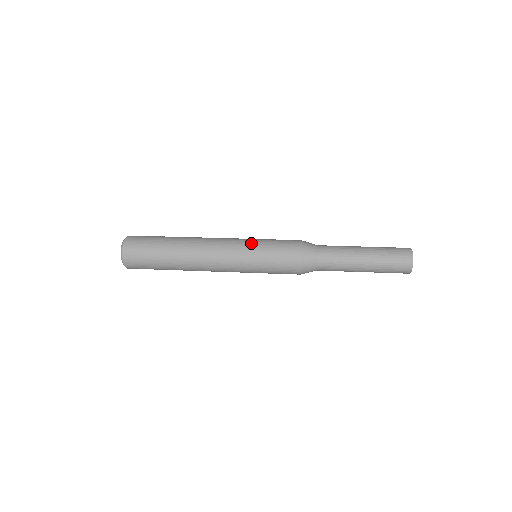
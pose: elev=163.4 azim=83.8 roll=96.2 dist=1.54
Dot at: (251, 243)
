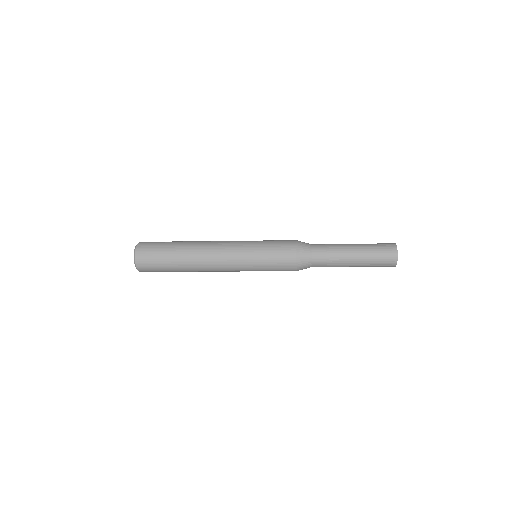
Dot at: (251, 249)
